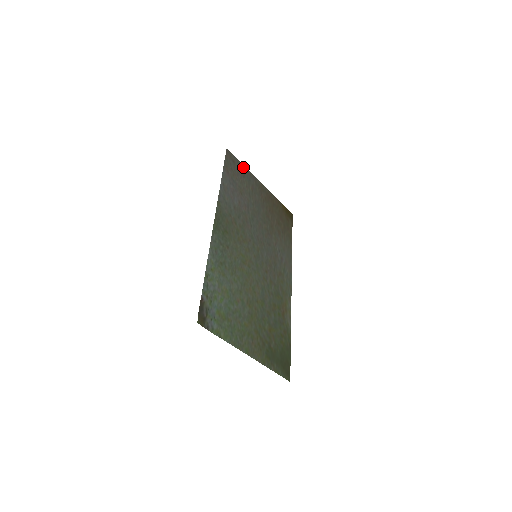
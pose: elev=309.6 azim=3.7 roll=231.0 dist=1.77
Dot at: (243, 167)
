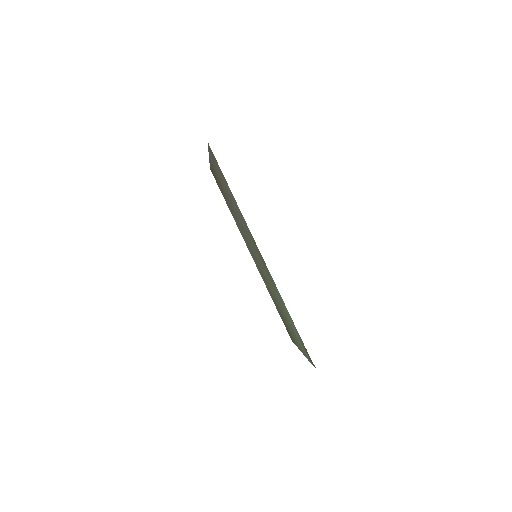
Dot at: (210, 153)
